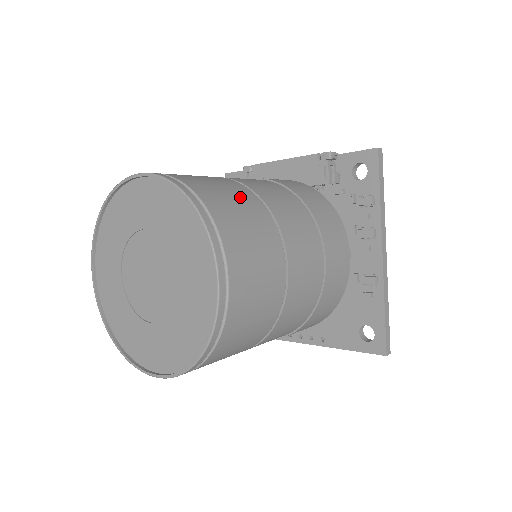
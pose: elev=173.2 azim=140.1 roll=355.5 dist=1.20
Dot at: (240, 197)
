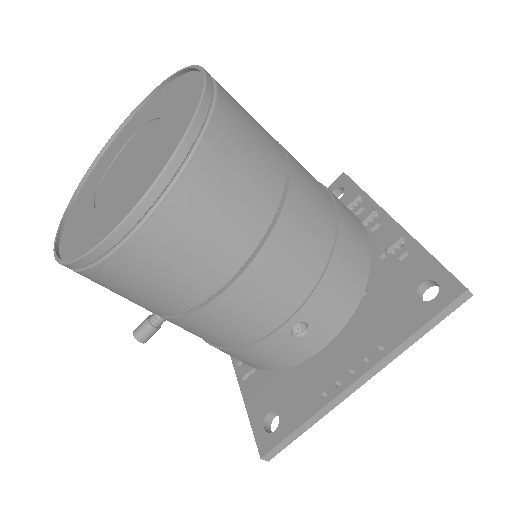
Dot at: occluded
